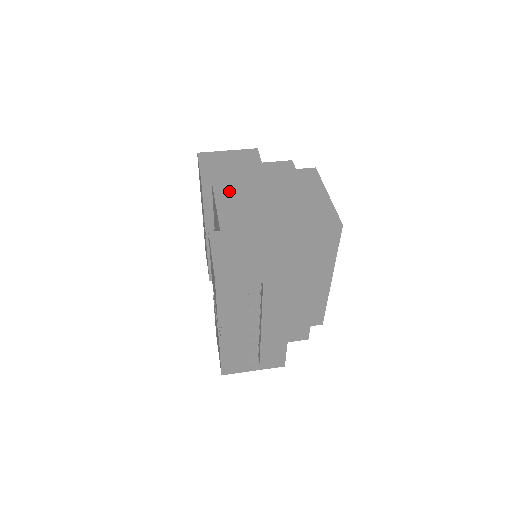
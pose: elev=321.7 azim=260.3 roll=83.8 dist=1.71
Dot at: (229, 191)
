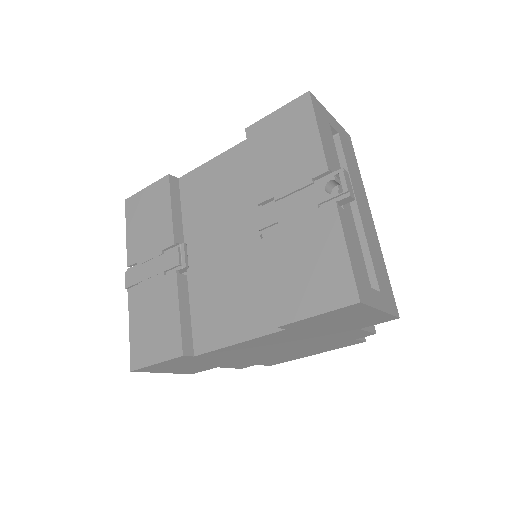
Dot at: occluded
